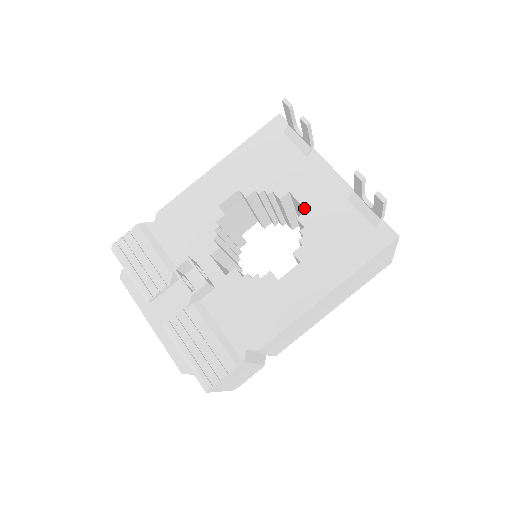
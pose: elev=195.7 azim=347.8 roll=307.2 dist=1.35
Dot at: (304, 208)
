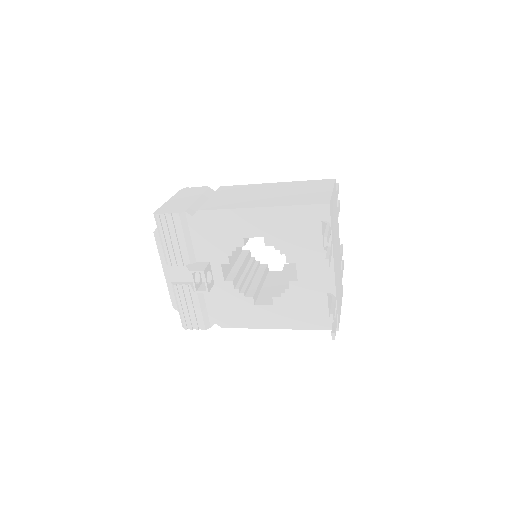
Dot at: (298, 279)
